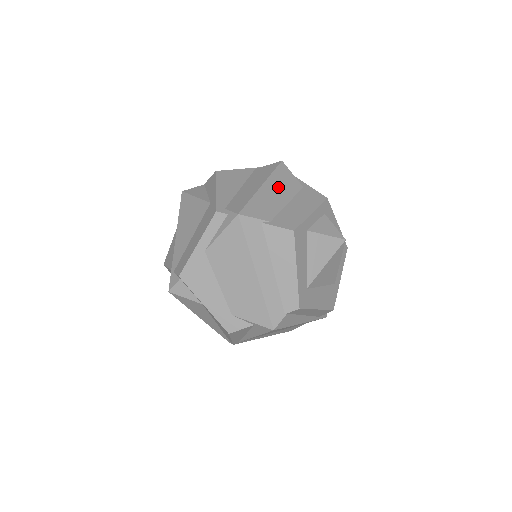
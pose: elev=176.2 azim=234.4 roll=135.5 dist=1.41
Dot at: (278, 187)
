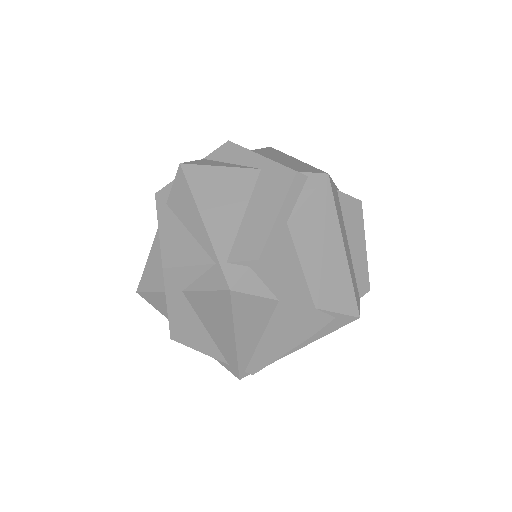
Dot at: occluded
